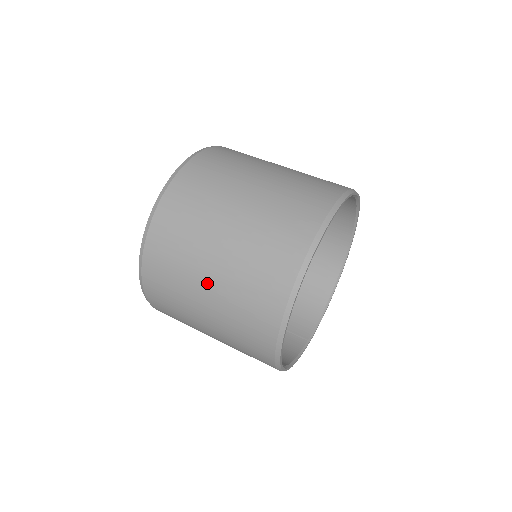
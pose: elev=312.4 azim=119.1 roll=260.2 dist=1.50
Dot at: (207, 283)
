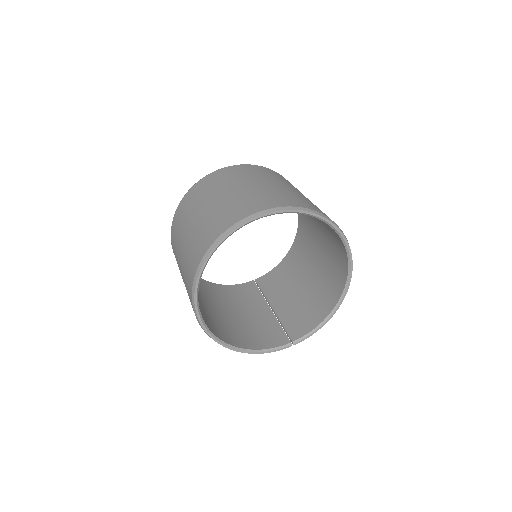
Dot at: (180, 262)
